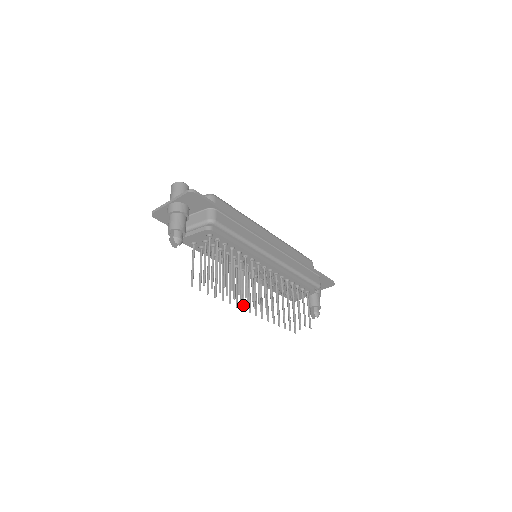
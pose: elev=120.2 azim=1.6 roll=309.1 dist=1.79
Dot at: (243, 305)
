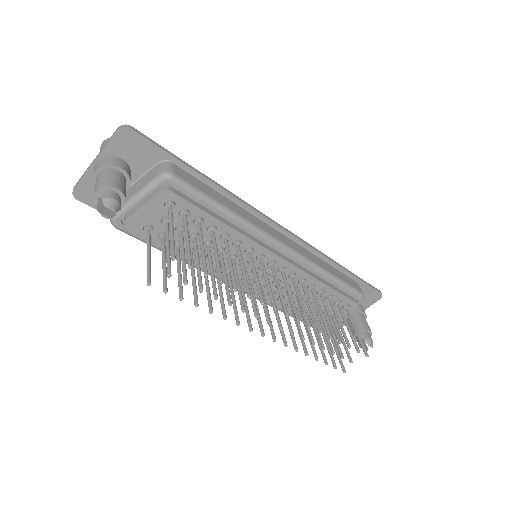
Dot at: (249, 323)
